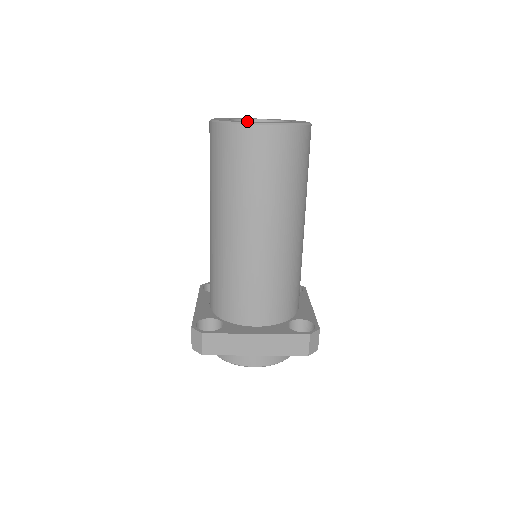
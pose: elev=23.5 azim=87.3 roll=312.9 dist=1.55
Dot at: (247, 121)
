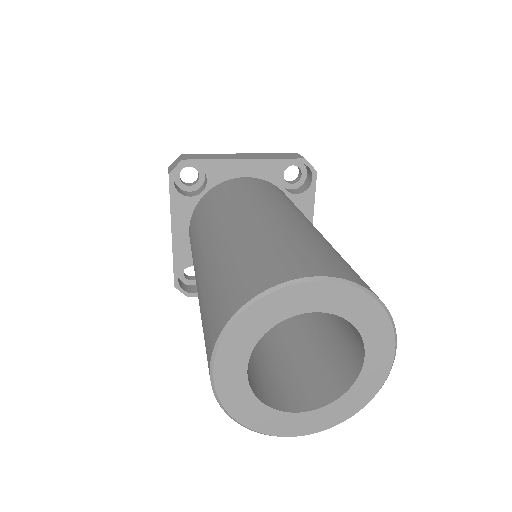
Dot at: (279, 413)
